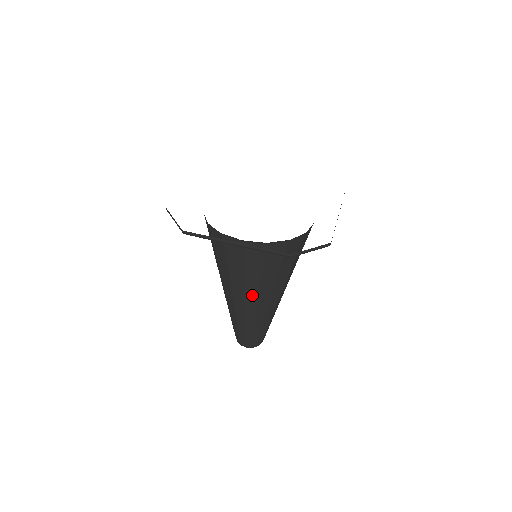
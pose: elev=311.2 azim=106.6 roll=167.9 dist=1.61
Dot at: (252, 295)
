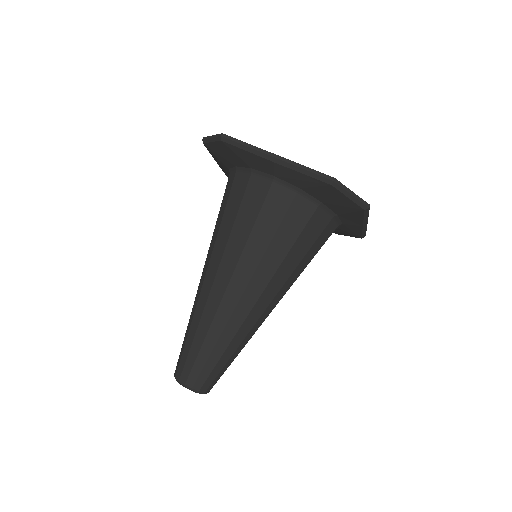
Dot at: (243, 275)
